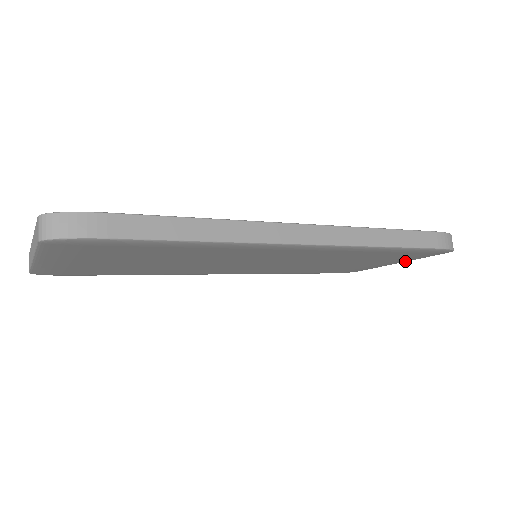
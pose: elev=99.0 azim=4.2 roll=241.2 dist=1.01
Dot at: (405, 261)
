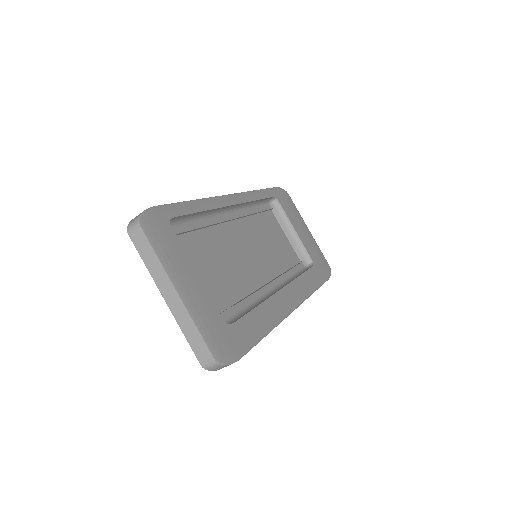
Dot at: occluded
